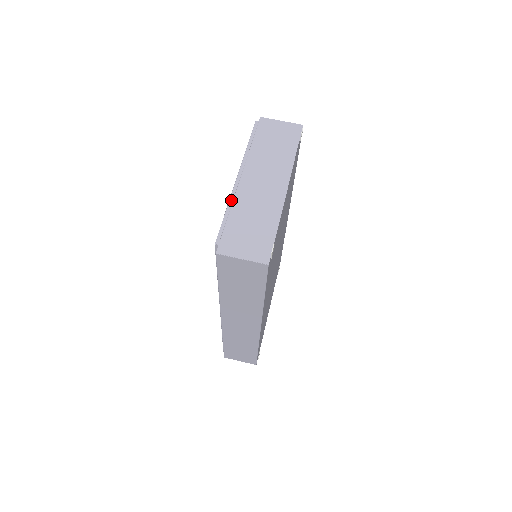
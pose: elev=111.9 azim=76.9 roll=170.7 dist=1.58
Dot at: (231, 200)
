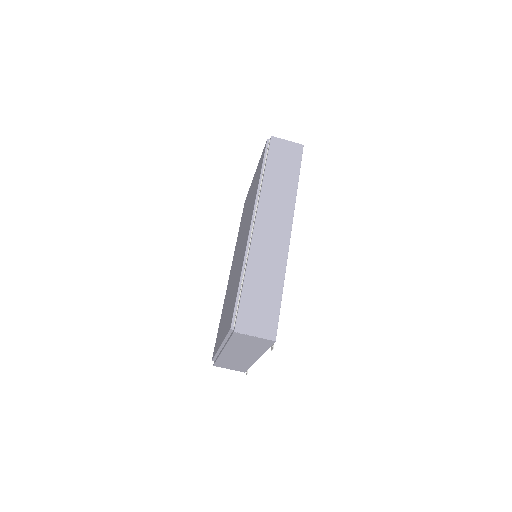
Dot at: (218, 353)
